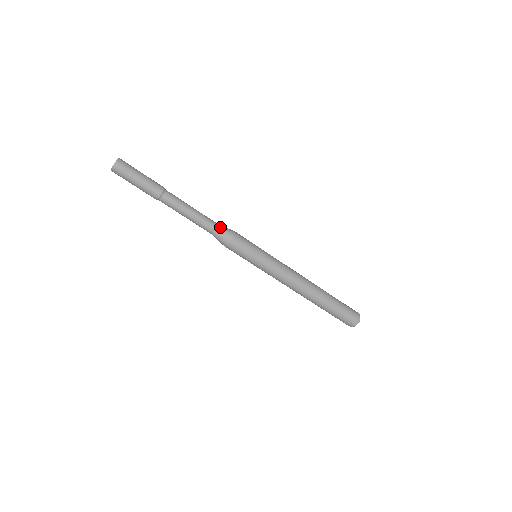
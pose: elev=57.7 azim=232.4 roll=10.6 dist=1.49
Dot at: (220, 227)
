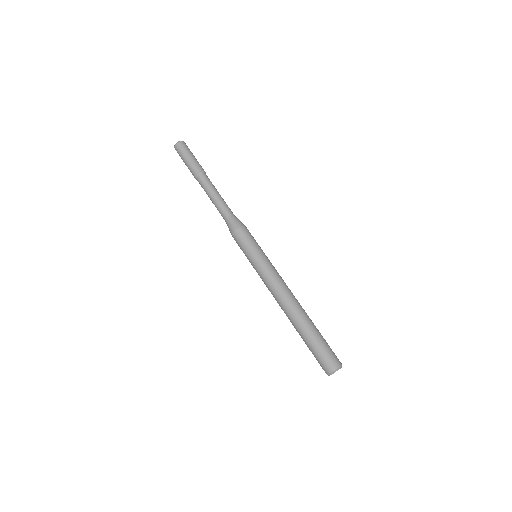
Dot at: (236, 217)
